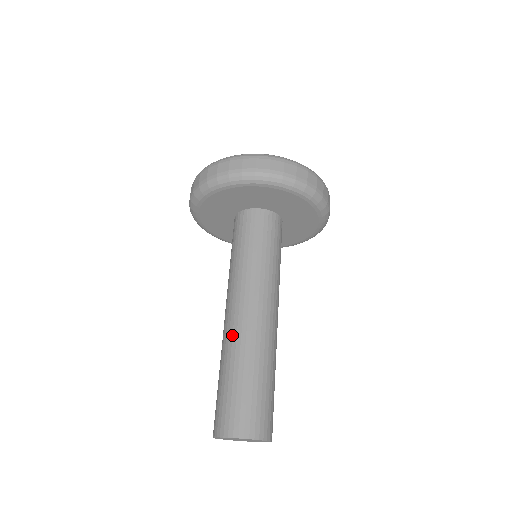
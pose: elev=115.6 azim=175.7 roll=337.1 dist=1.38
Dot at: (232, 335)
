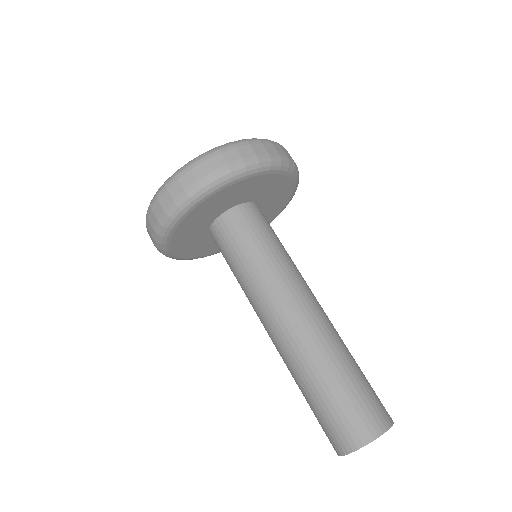
Dot at: (286, 355)
